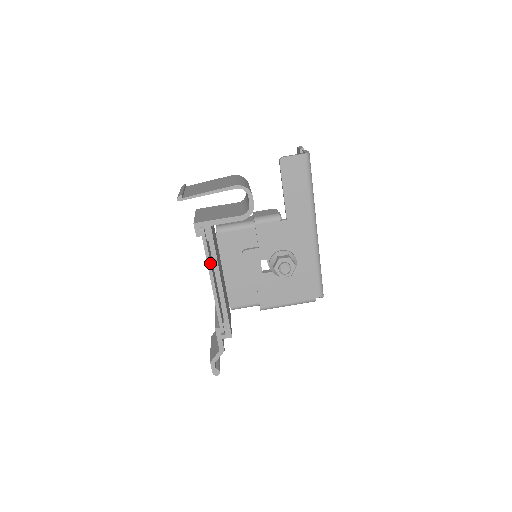
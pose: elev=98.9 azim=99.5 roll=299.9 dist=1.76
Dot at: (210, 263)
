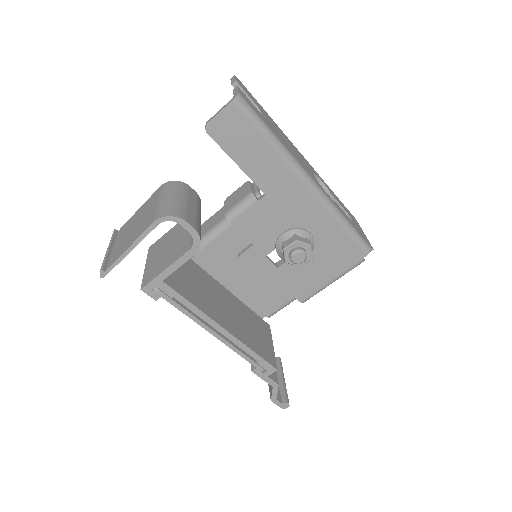
Dot at: (194, 317)
